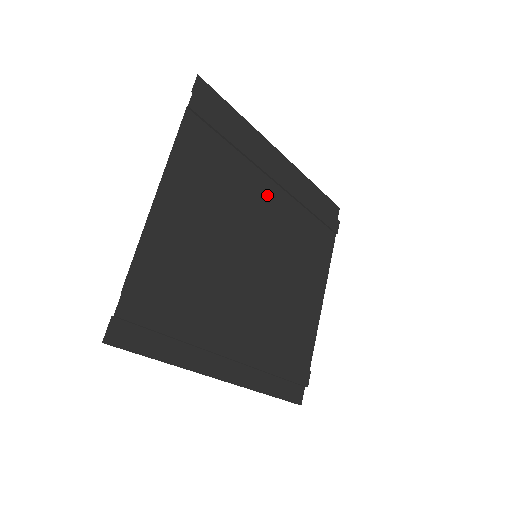
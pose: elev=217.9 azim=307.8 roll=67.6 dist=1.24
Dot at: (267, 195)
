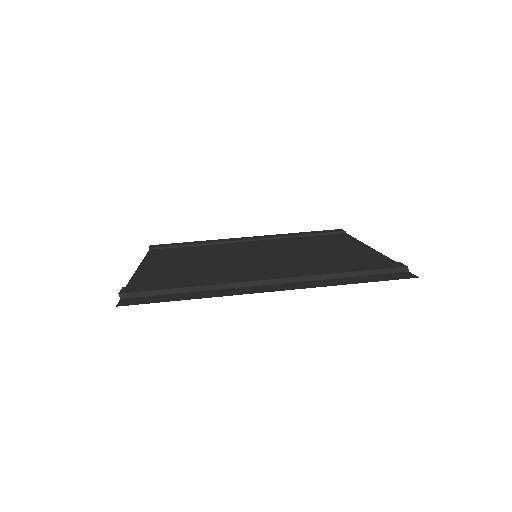
Dot at: (246, 245)
